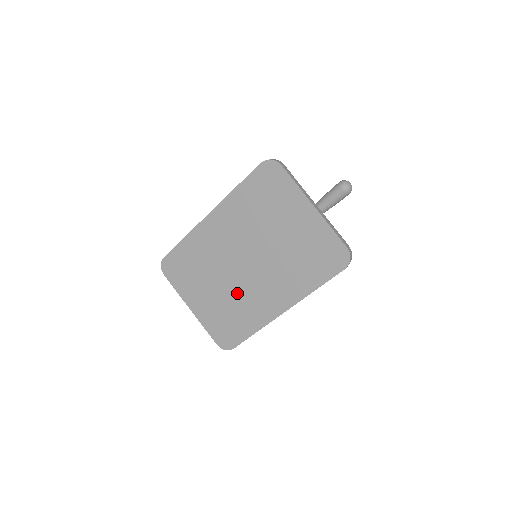
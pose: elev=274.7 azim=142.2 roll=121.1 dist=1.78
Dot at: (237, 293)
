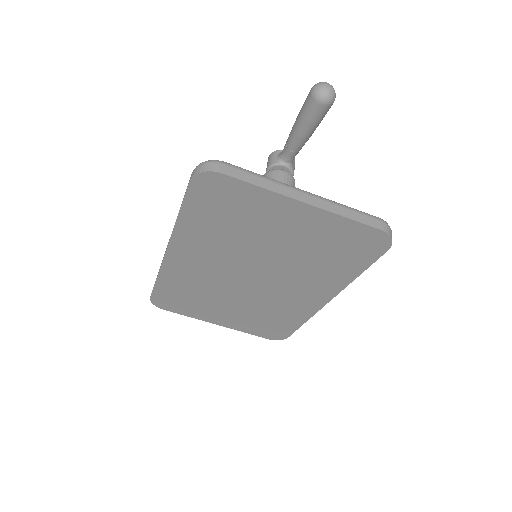
Dot at: (259, 302)
